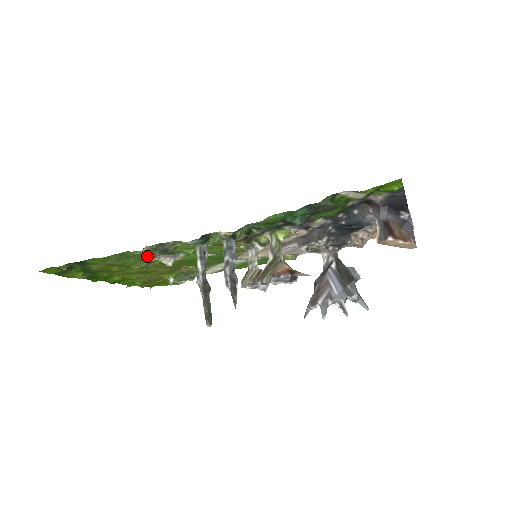
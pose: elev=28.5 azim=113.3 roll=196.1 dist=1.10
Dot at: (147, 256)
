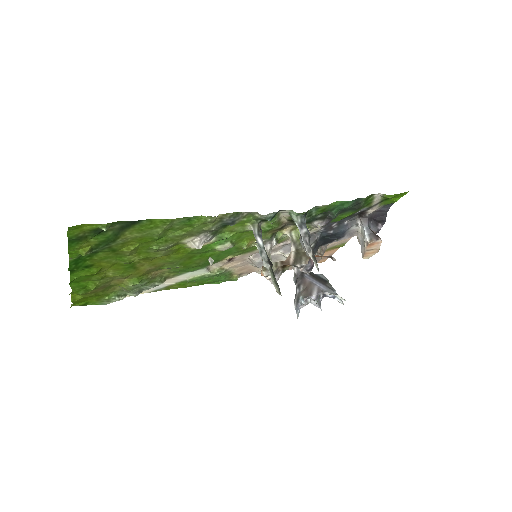
Dot at: (197, 230)
